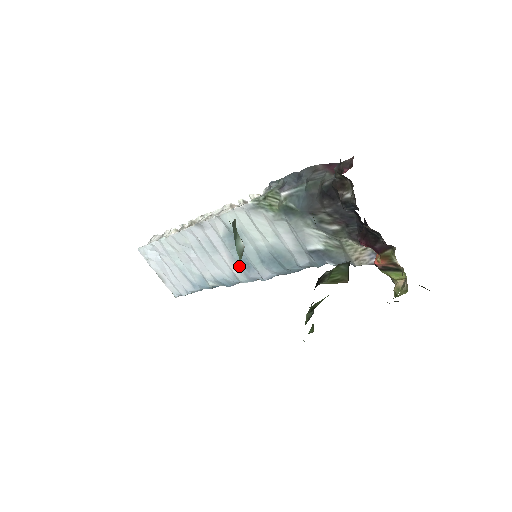
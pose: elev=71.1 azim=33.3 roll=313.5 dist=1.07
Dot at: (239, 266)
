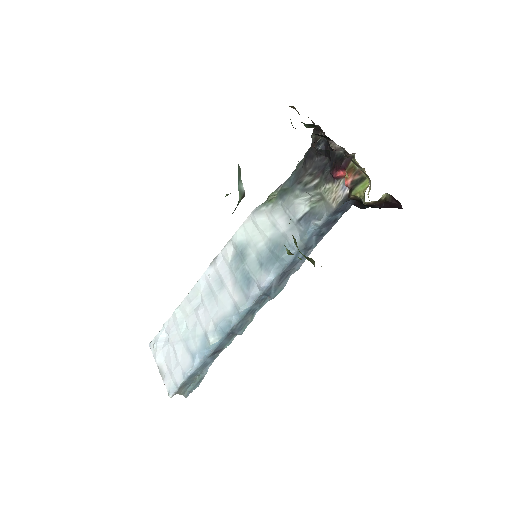
Dot at: (241, 289)
